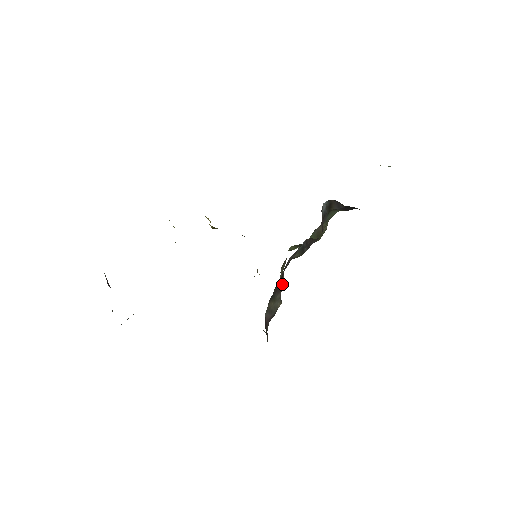
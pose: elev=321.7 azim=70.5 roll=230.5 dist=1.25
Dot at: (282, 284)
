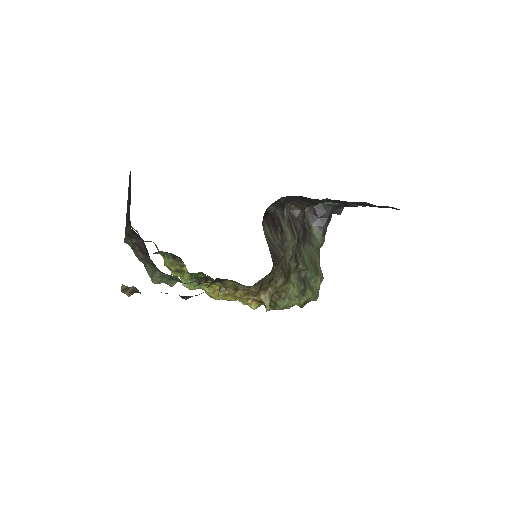
Dot at: occluded
